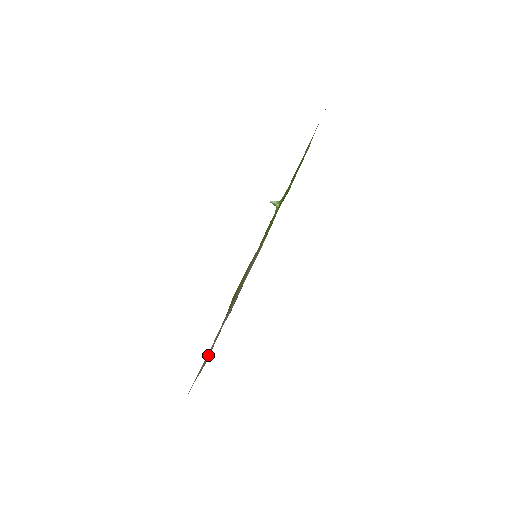
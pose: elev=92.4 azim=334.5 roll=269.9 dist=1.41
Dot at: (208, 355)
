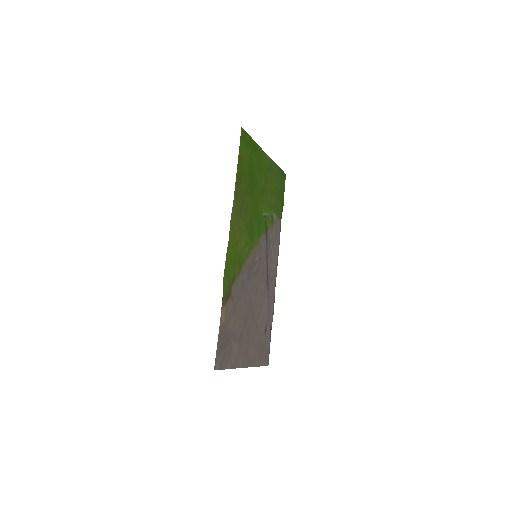
Dot at: (253, 348)
